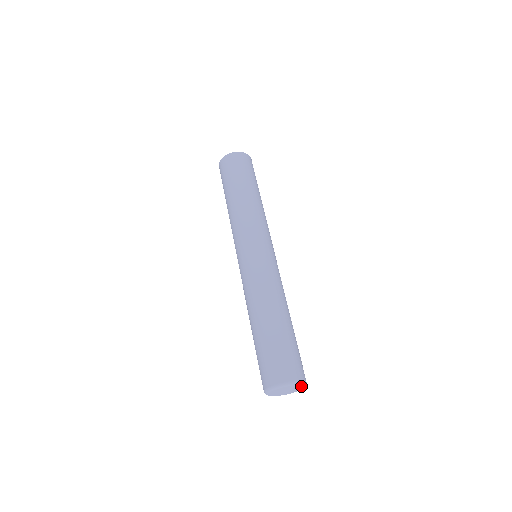
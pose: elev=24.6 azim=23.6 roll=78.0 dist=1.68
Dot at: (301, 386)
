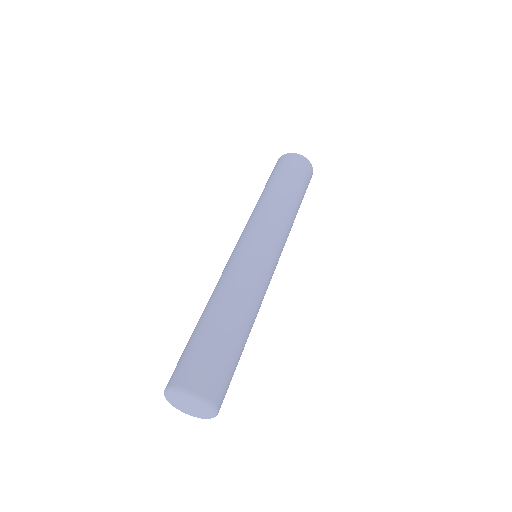
Dot at: (209, 410)
